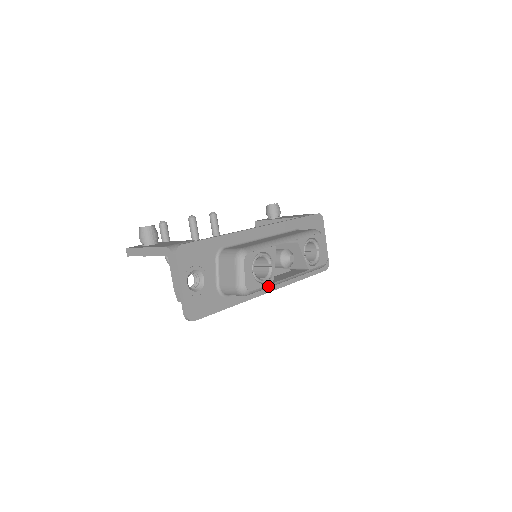
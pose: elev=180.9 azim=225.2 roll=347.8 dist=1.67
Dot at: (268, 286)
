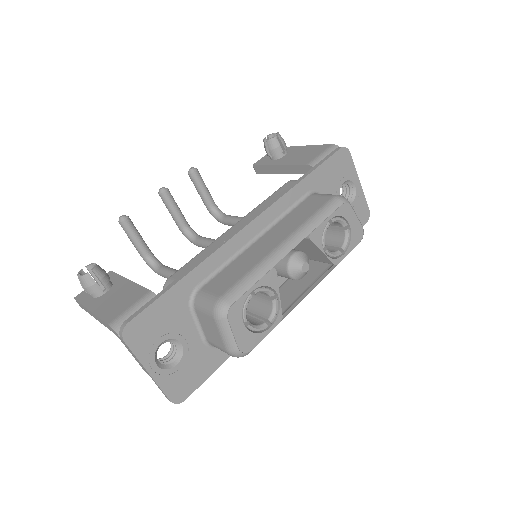
Dot at: (276, 325)
